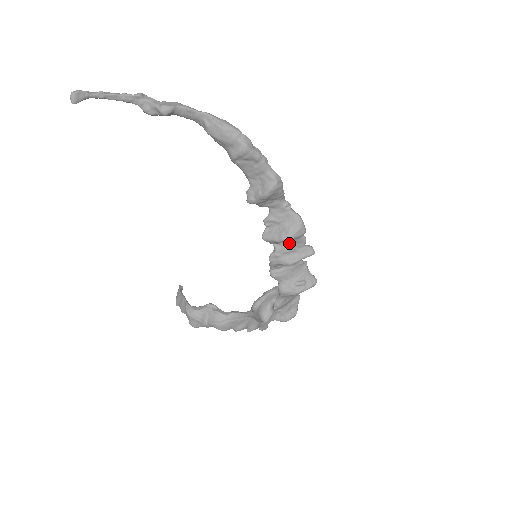
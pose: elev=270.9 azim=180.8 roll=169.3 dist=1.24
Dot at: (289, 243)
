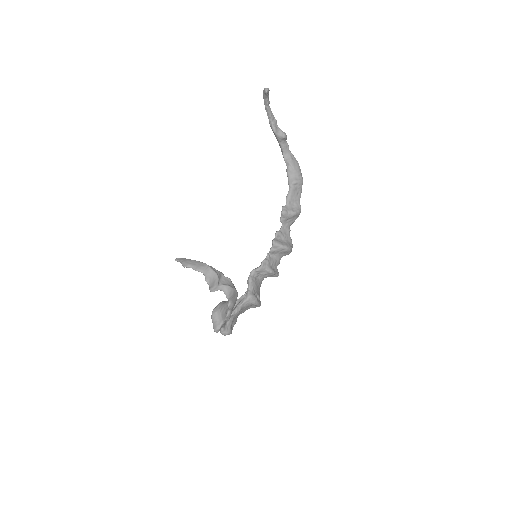
Dot at: (276, 258)
